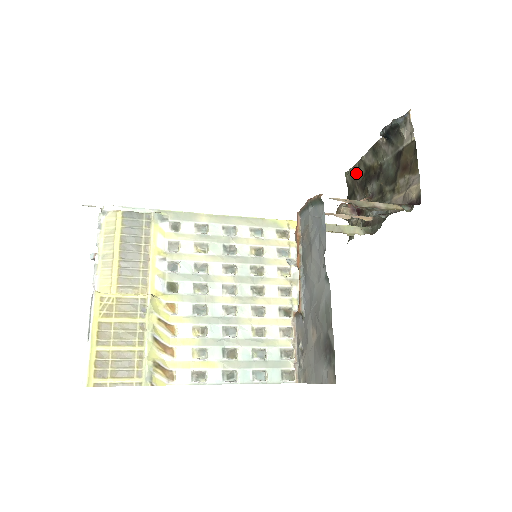
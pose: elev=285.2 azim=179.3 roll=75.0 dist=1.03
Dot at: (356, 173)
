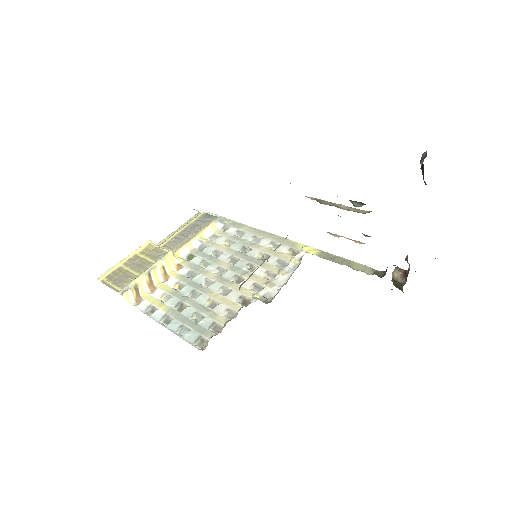
Dot at: occluded
